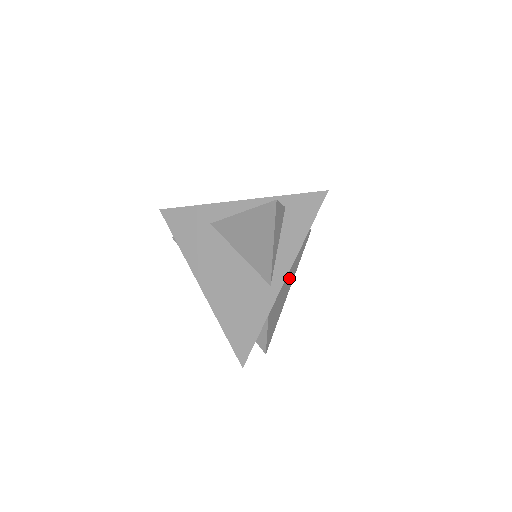
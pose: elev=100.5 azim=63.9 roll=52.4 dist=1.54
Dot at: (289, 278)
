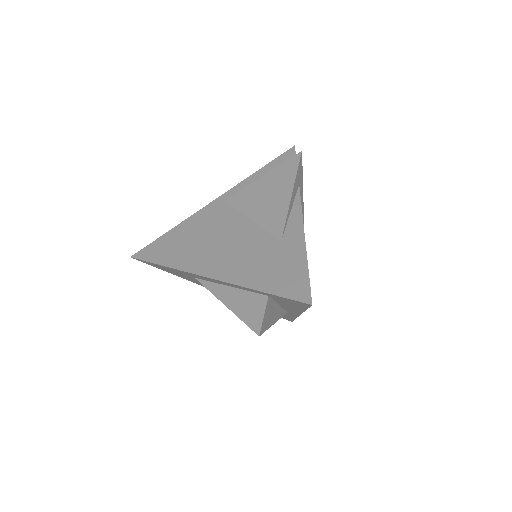
Dot at: occluded
